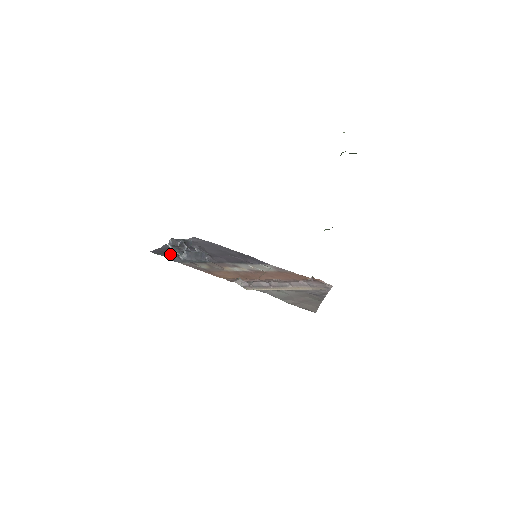
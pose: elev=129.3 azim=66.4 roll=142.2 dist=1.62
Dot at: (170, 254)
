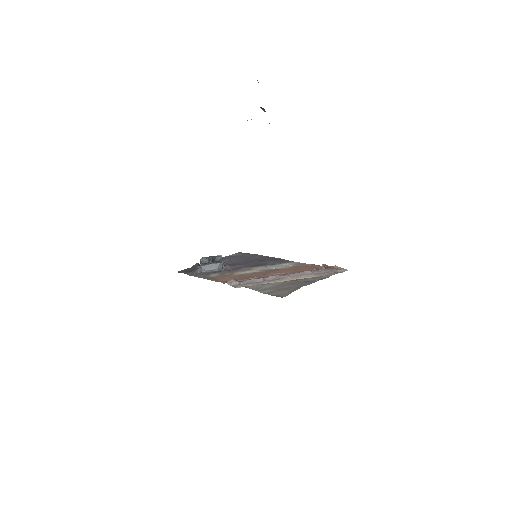
Dot at: (192, 271)
